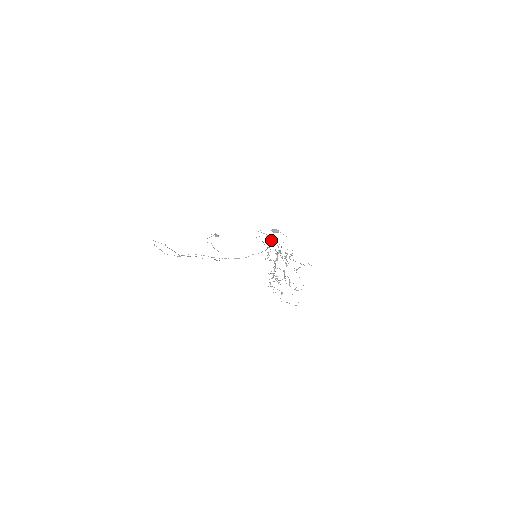
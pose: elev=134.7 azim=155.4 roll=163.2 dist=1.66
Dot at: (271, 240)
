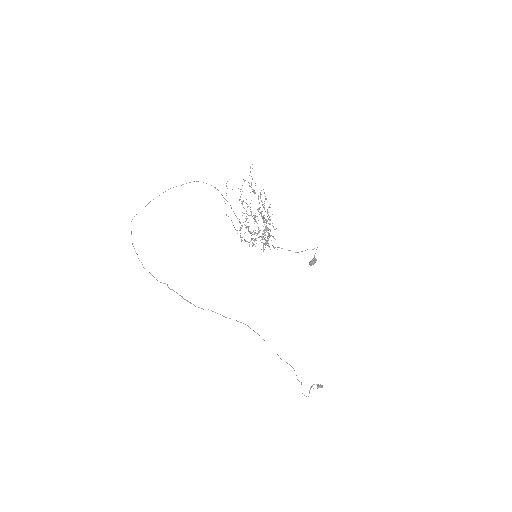
Dot at: occluded
